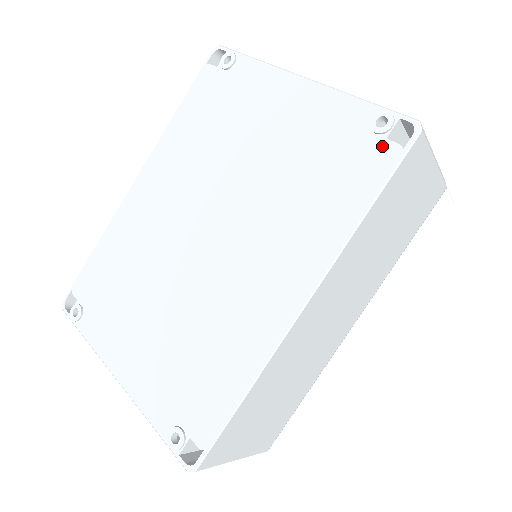
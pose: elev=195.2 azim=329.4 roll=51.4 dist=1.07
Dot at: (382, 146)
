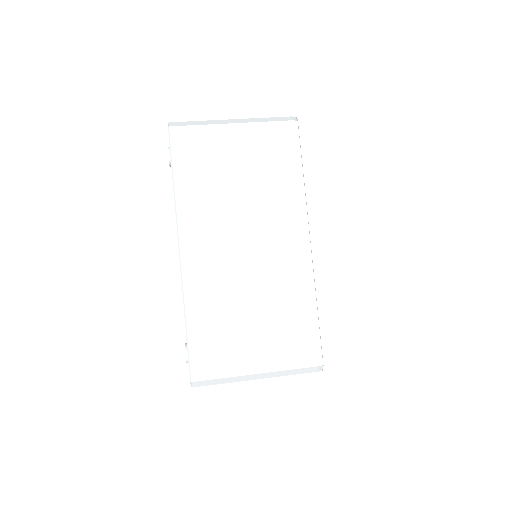
Dot at: occluded
